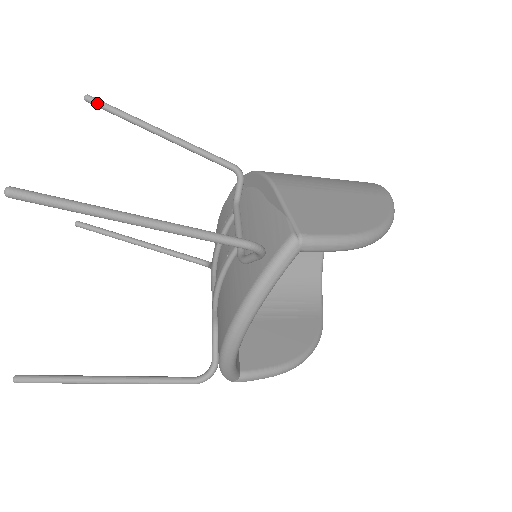
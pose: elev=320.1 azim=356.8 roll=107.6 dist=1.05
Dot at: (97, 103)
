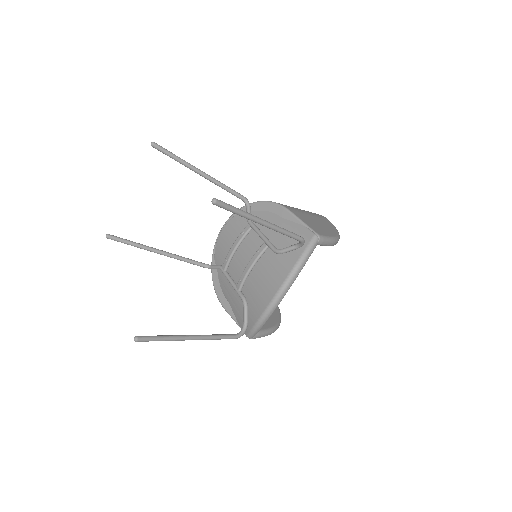
Dot at: (161, 148)
